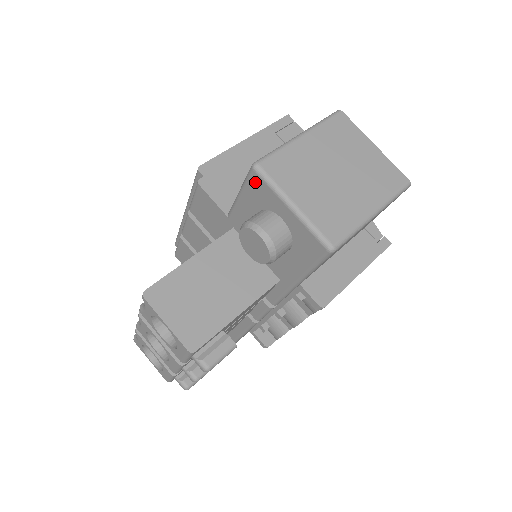
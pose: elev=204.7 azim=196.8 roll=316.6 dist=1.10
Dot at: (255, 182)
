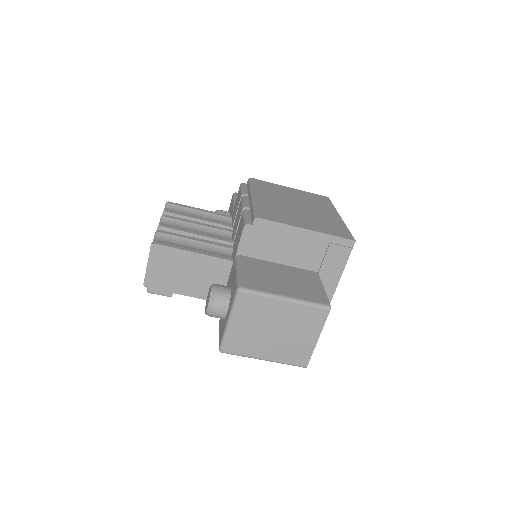
Dot at: (235, 290)
